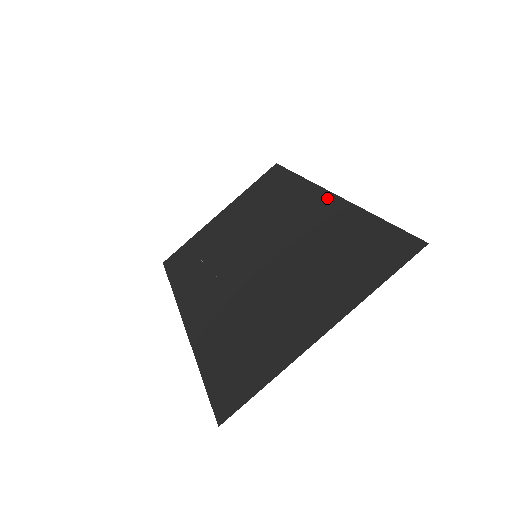
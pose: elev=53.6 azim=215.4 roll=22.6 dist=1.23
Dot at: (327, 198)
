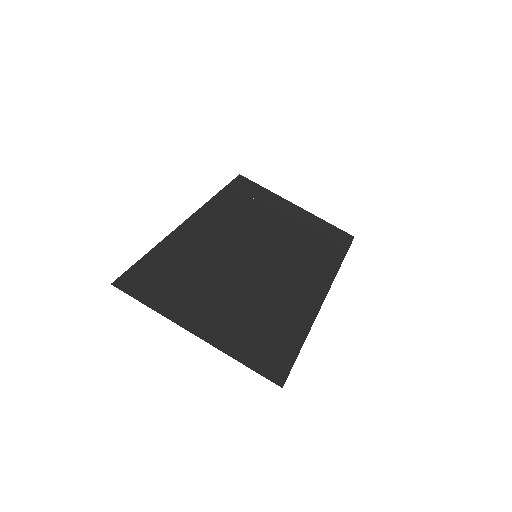
Dot at: (319, 296)
